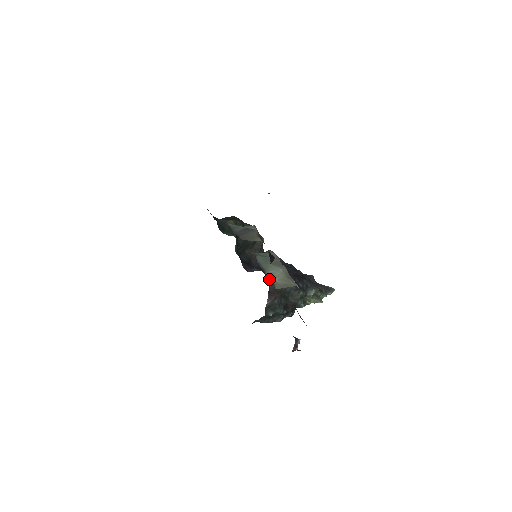
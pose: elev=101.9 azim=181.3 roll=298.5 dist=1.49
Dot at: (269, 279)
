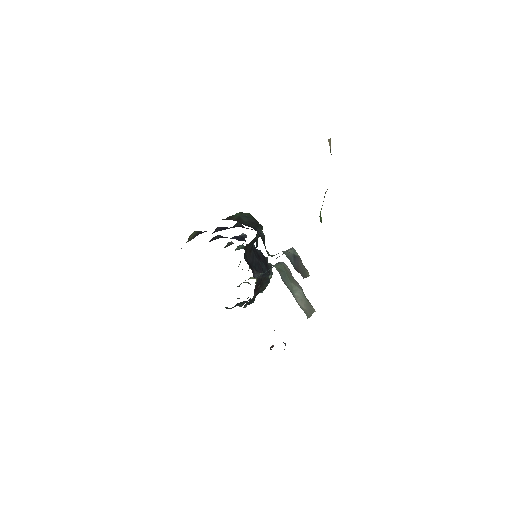
Dot at: (300, 306)
